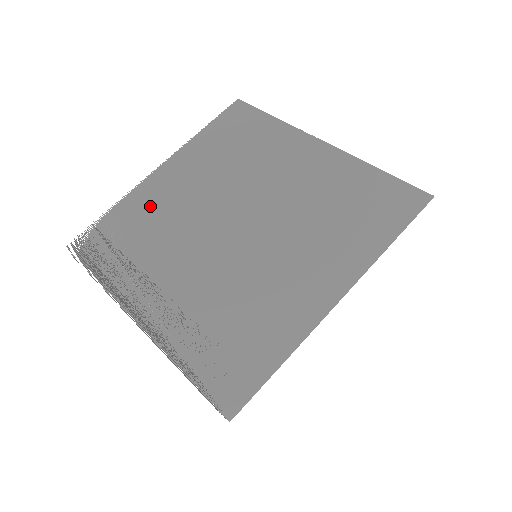
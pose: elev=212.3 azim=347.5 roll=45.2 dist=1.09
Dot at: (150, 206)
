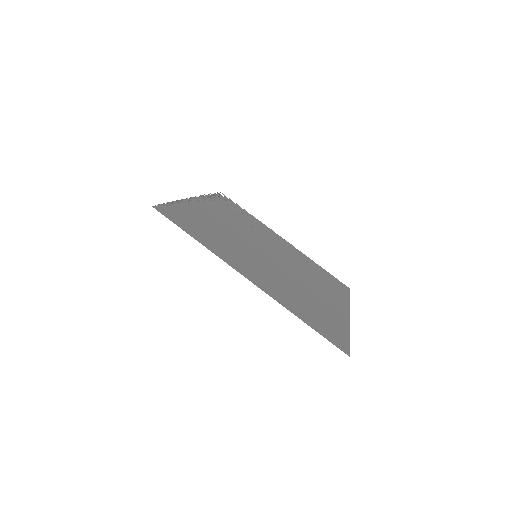
Dot at: (261, 228)
